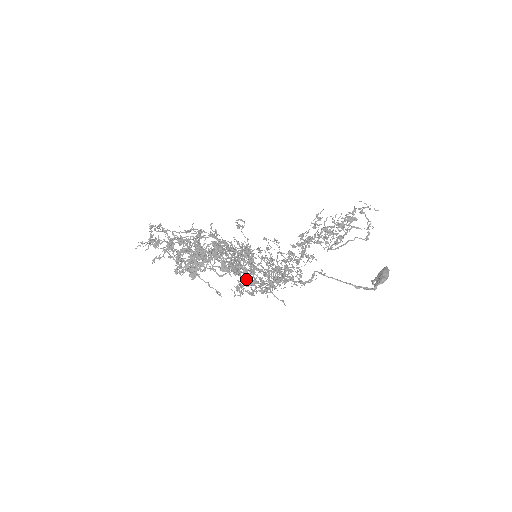
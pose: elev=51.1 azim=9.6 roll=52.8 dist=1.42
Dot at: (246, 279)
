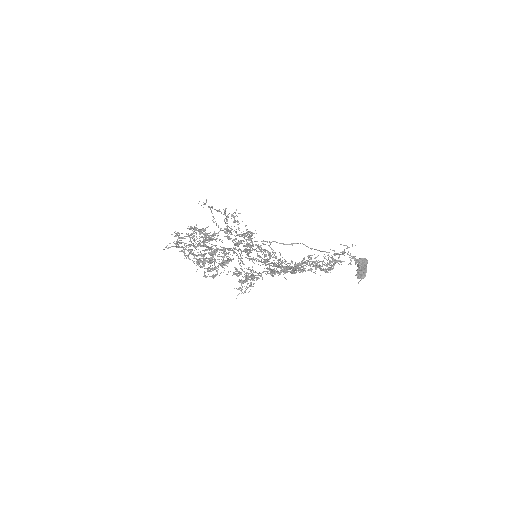
Dot at: (245, 248)
